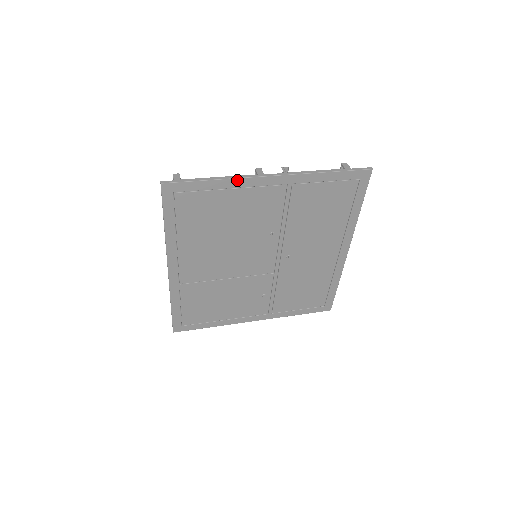
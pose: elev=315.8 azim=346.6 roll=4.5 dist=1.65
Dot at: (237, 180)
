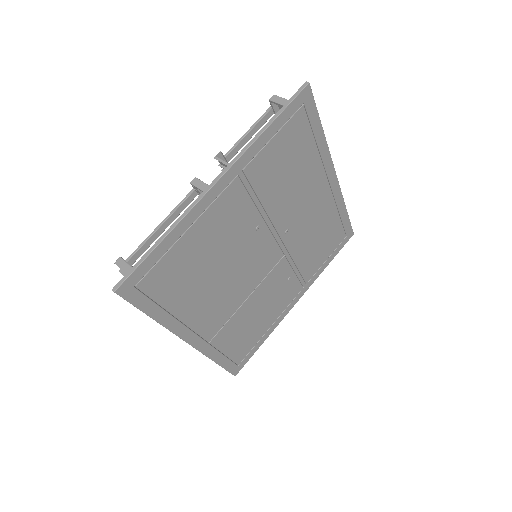
Dot at: (186, 218)
